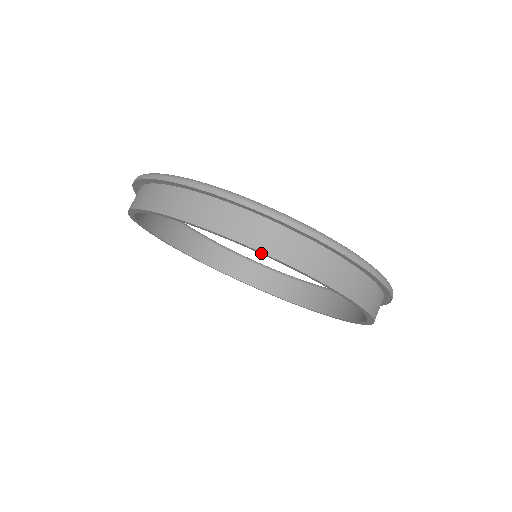
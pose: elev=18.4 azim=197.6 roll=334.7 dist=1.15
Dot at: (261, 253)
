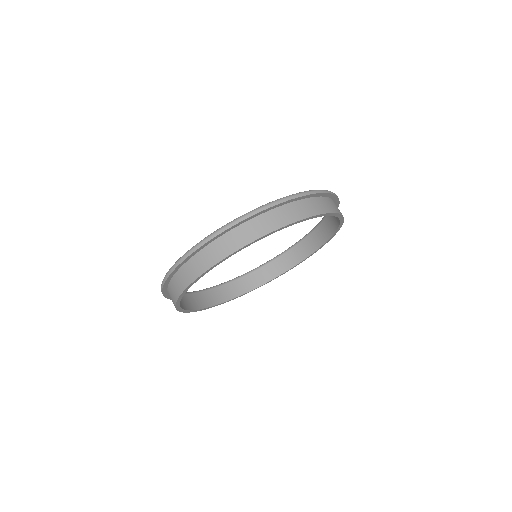
Dot at: (291, 225)
